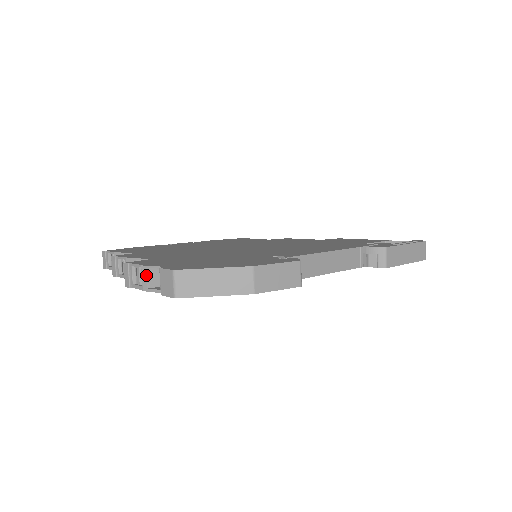
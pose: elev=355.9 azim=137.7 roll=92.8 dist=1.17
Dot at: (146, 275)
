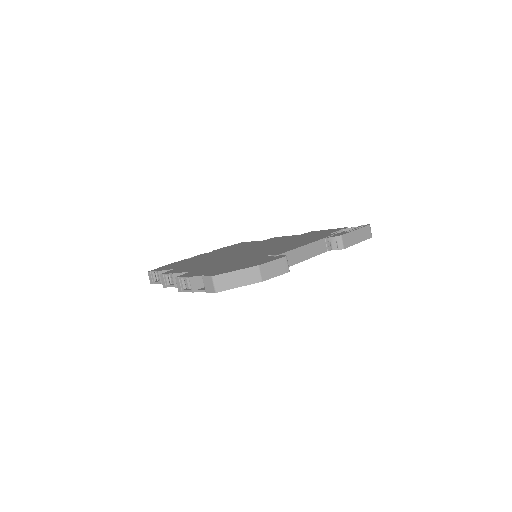
Dot at: (193, 282)
